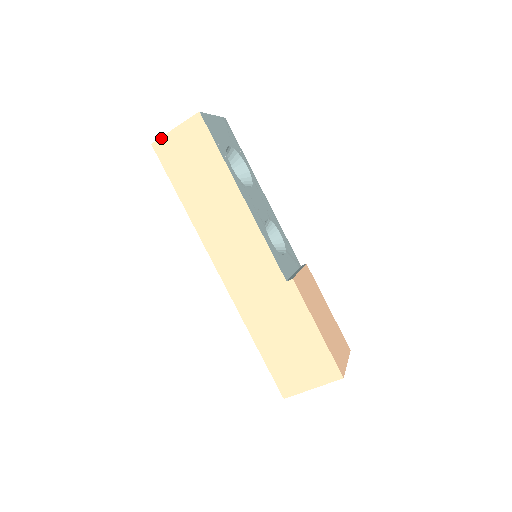
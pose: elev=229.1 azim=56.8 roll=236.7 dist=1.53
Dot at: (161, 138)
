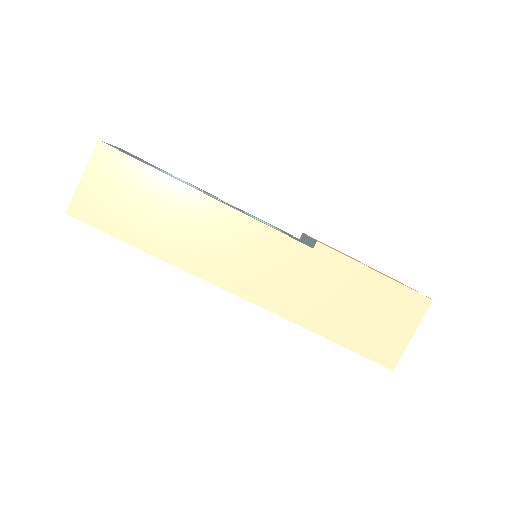
Dot at: (73, 199)
